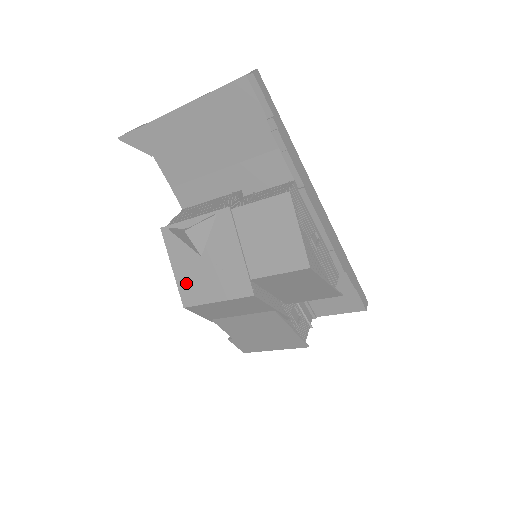
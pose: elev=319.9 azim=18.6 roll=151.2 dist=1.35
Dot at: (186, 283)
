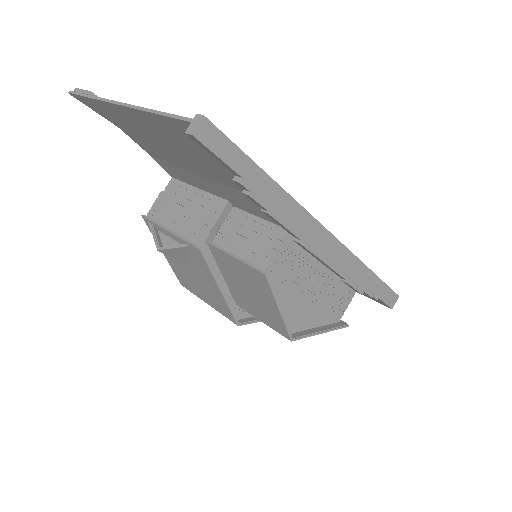
Dot at: (178, 272)
